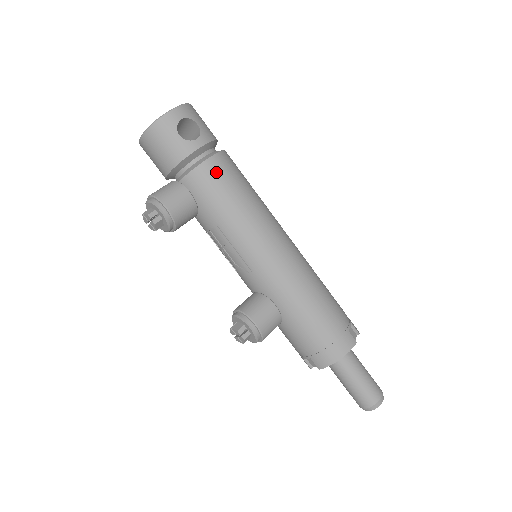
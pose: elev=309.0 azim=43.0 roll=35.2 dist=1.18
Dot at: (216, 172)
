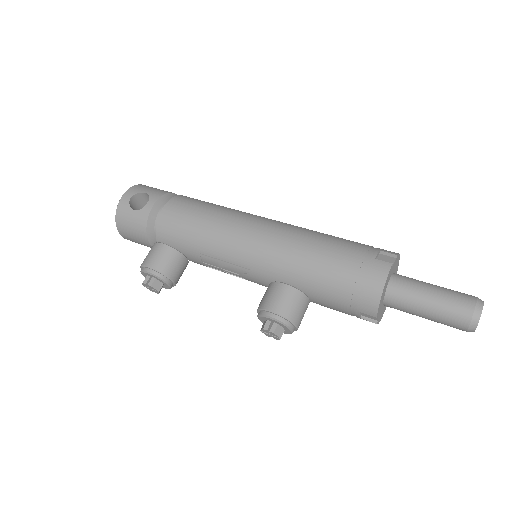
Dot at: (173, 214)
